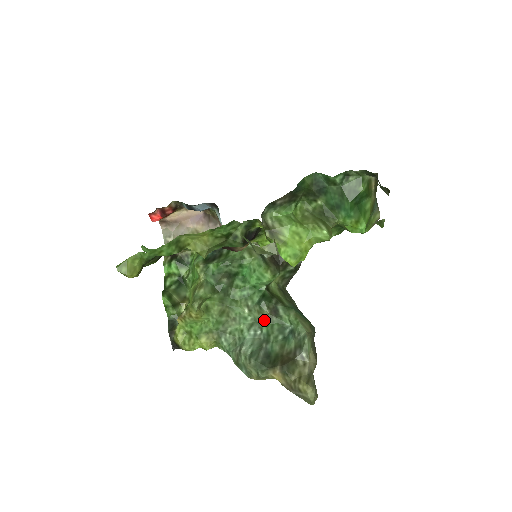
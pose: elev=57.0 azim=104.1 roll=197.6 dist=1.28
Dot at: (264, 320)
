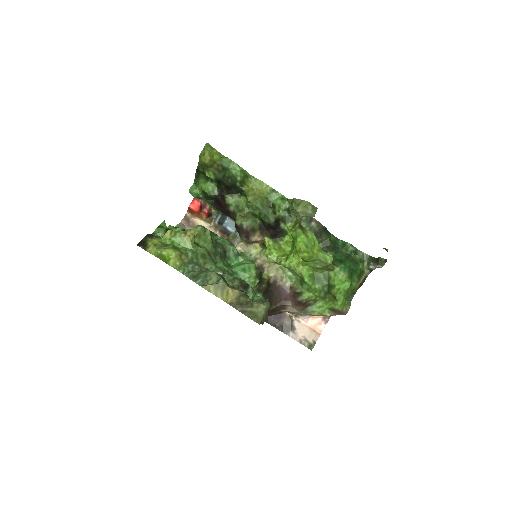
Dot at: occluded
